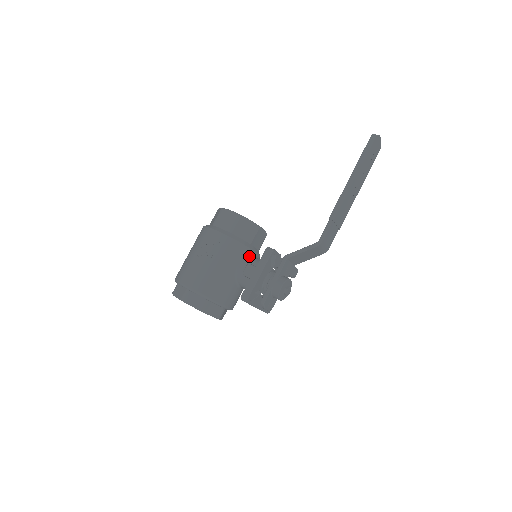
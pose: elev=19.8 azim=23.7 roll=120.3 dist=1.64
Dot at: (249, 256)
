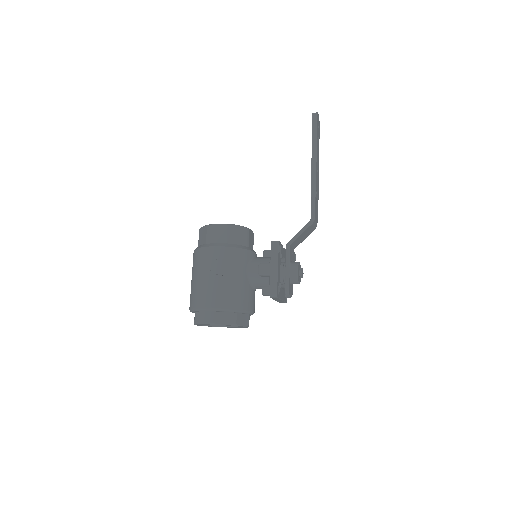
Dot at: (252, 258)
